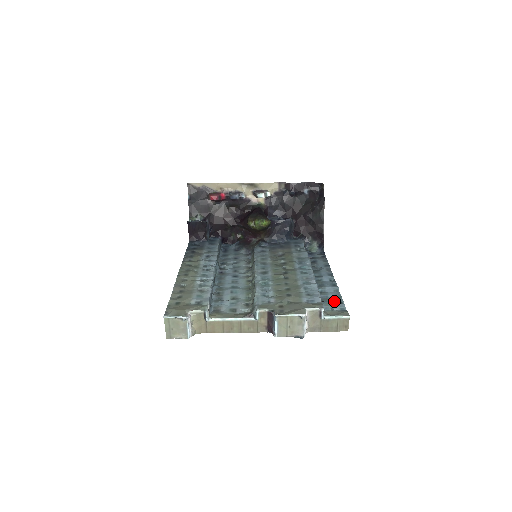
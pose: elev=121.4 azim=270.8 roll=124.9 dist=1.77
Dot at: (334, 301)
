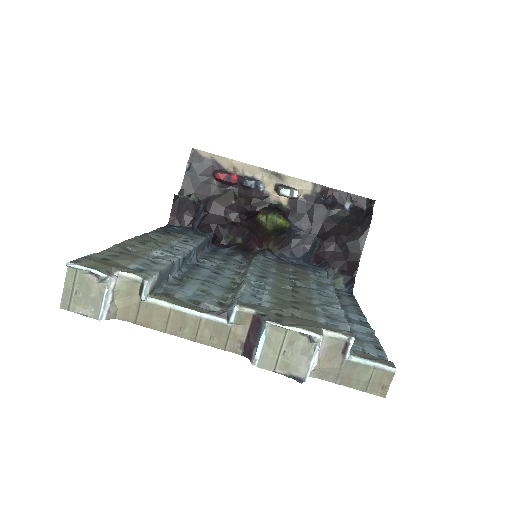
Dot at: (368, 343)
